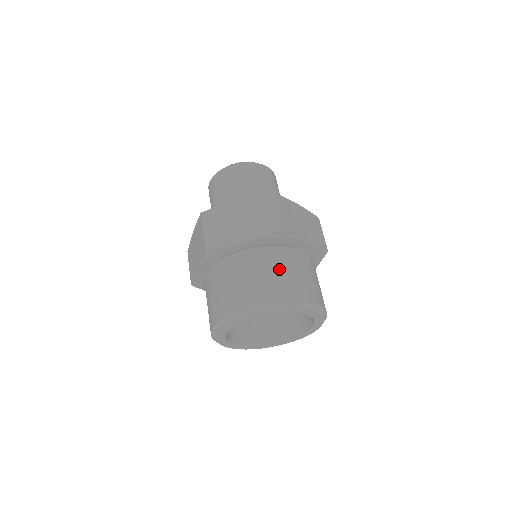
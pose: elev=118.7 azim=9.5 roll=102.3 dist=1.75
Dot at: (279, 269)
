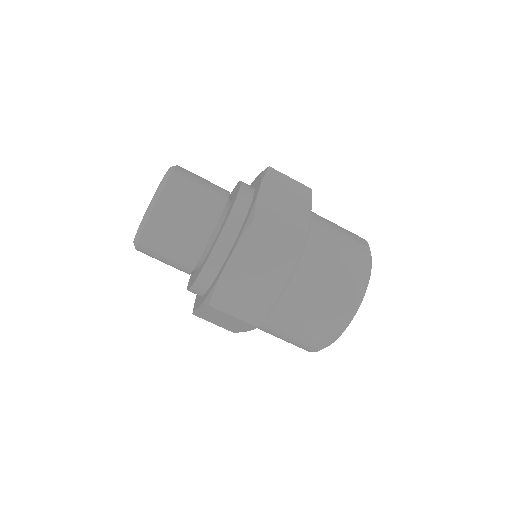
Dot at: (293, 330)
